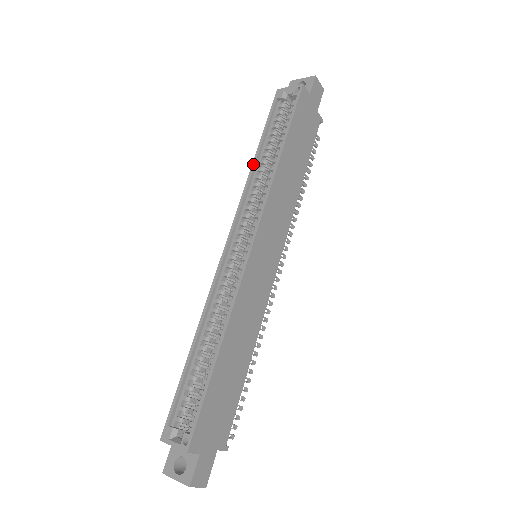
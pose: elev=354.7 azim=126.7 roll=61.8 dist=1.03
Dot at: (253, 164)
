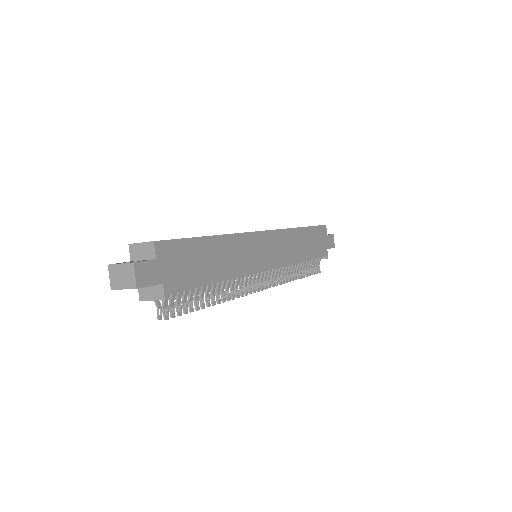
Dot at: occluded
